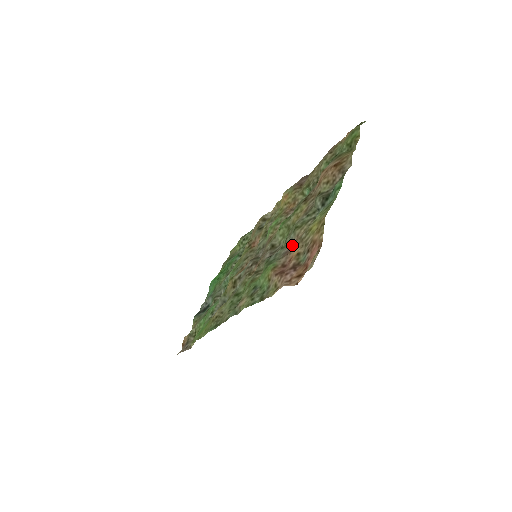
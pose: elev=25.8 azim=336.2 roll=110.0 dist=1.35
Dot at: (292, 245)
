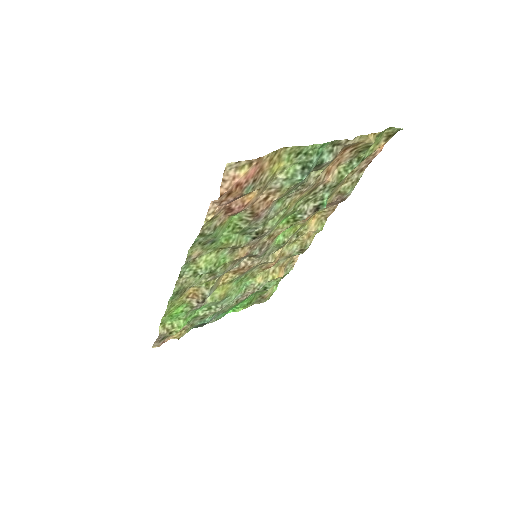
Dot at: (265, 209)
